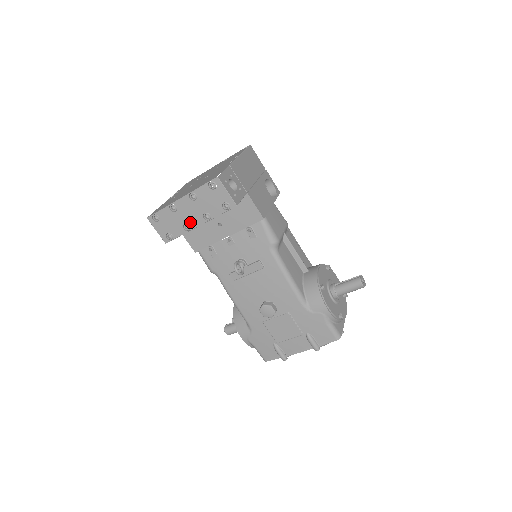
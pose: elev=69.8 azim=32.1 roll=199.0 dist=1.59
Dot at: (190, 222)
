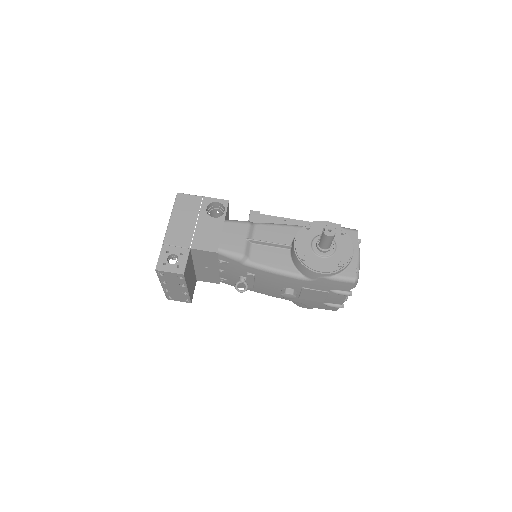
Dot at: (182, 291)
